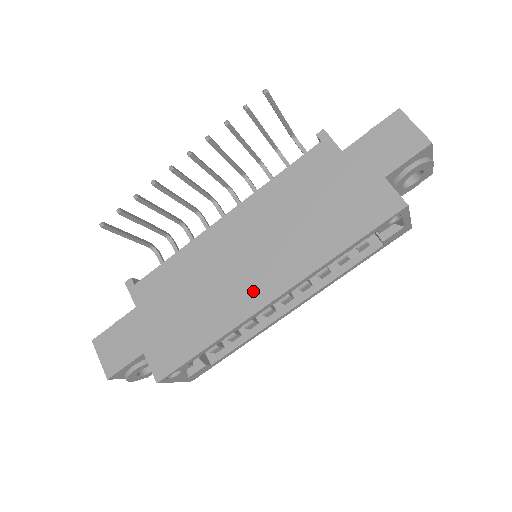
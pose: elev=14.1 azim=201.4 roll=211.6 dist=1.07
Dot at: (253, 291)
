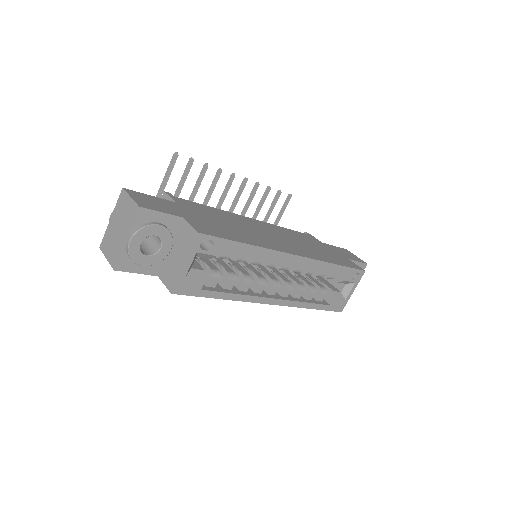
Dot at: (281, 246)
